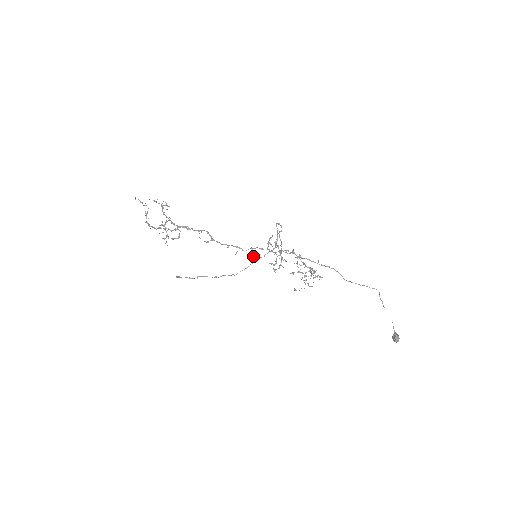
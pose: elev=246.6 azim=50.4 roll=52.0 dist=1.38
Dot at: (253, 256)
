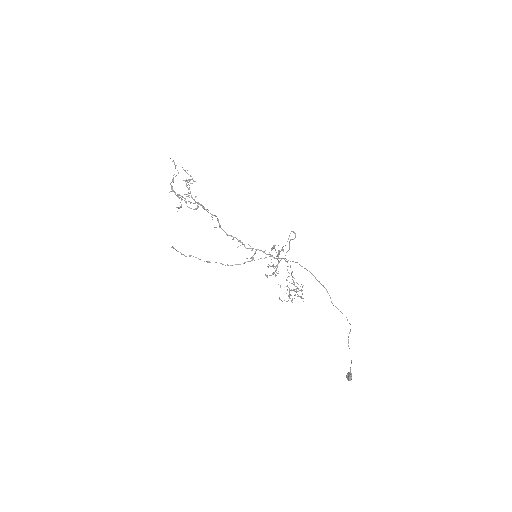
Dot at: occluded
